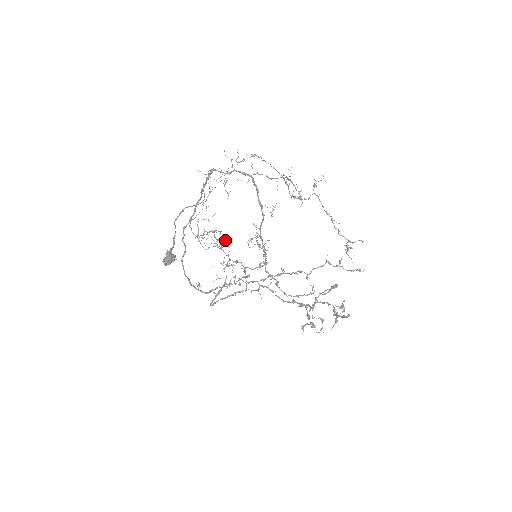
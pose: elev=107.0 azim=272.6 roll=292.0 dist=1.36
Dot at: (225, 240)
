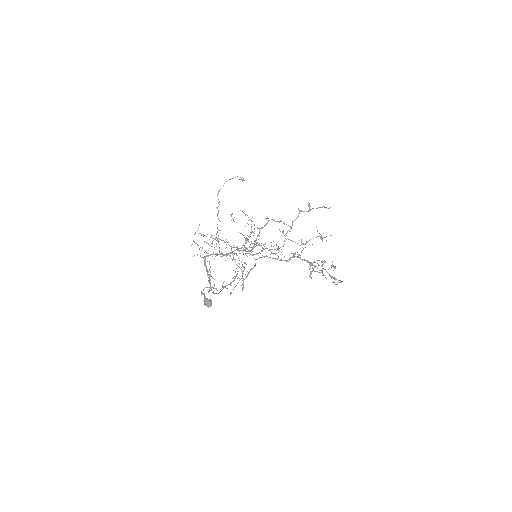
Dot at: occluded
